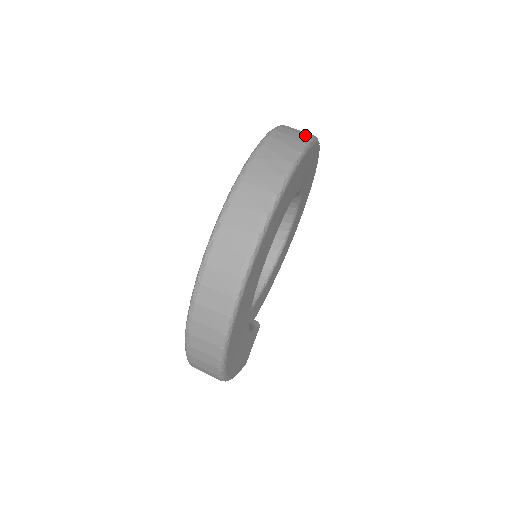
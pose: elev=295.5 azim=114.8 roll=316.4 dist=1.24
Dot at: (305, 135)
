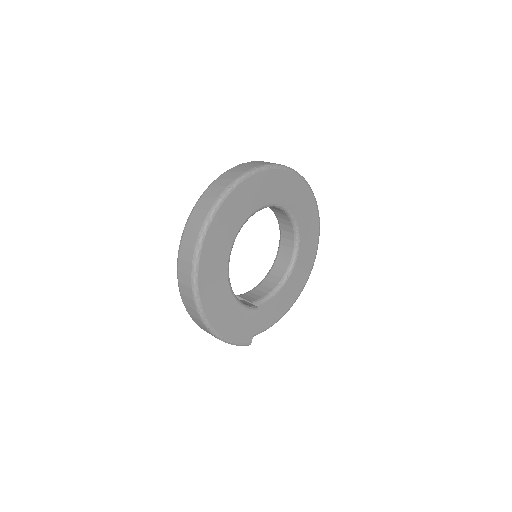
Dot at: (273, 163)
